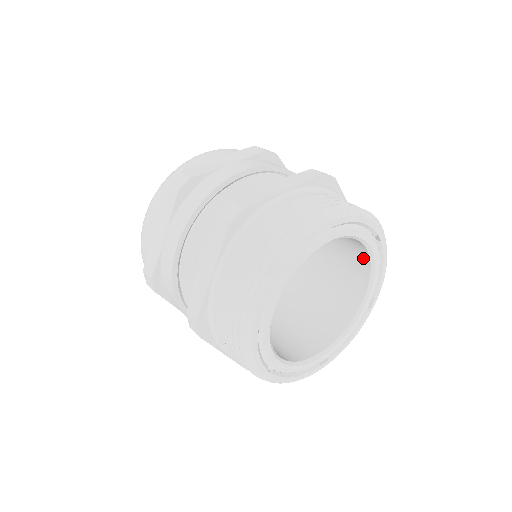
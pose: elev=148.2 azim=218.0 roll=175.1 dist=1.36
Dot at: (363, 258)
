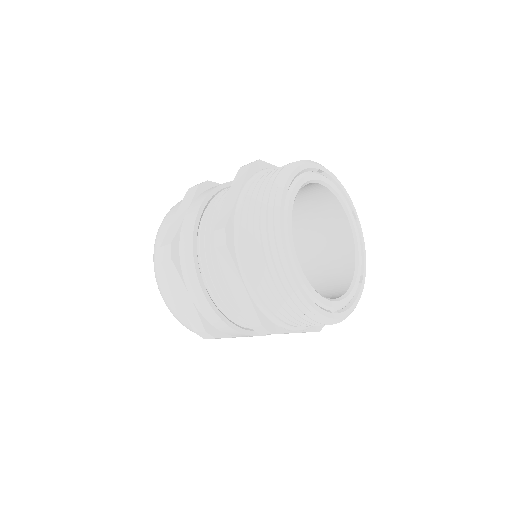
Dot at: (346, 236)
